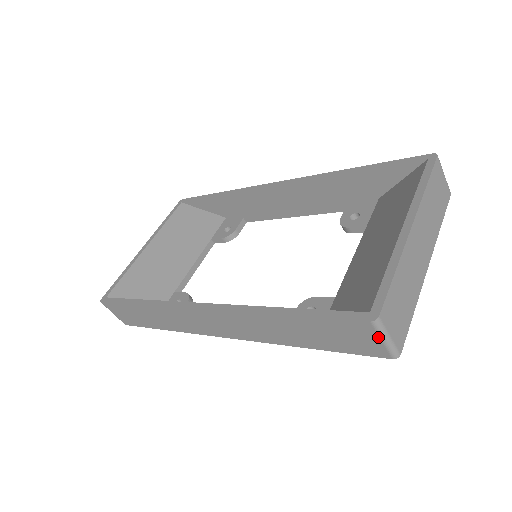
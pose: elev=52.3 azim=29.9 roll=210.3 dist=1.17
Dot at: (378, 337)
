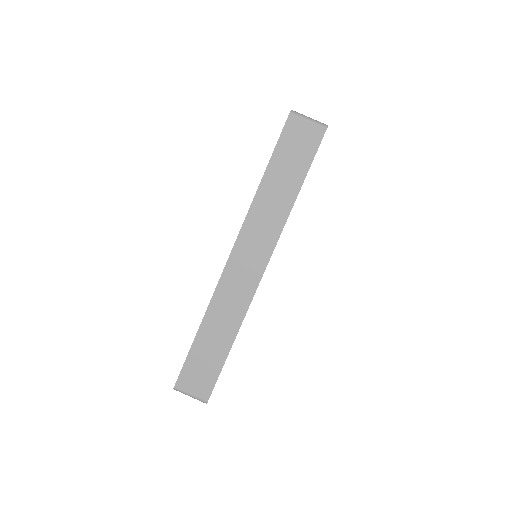
Dot at: (304, 120)
